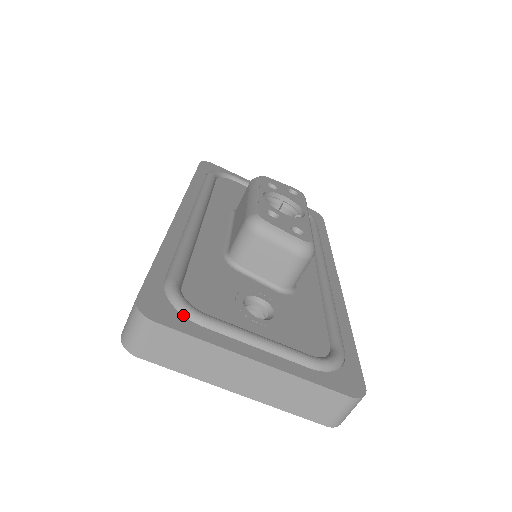
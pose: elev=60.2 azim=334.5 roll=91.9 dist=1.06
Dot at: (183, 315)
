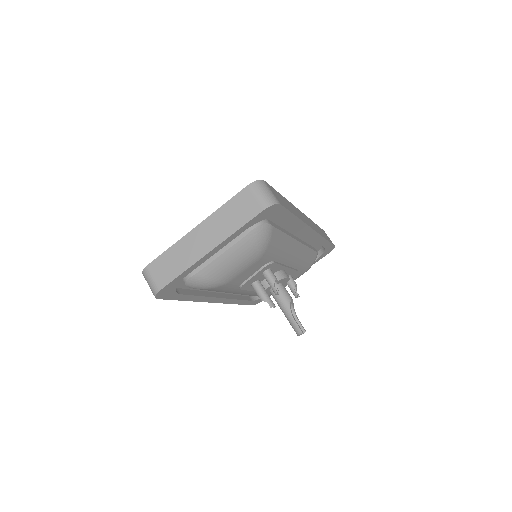
Dot at: occluded
